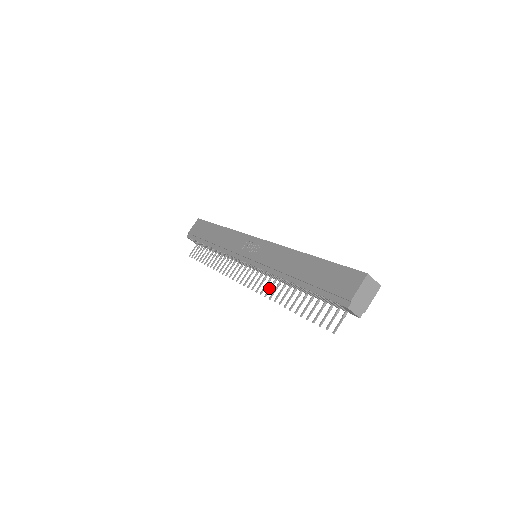
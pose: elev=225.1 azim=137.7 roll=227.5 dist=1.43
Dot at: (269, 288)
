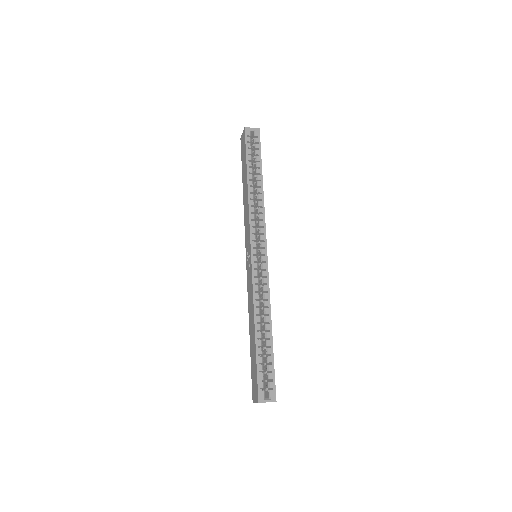
Dot at: occluded
